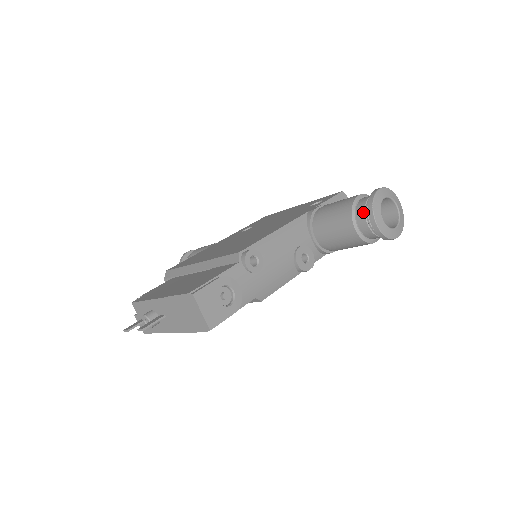
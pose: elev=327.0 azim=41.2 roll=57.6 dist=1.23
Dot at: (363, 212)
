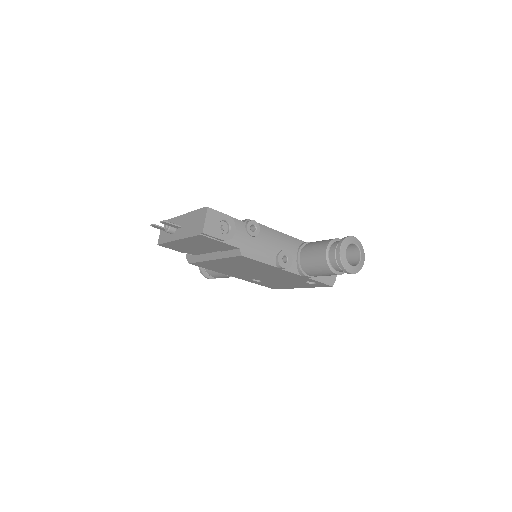
Dot at: (337, 244)
